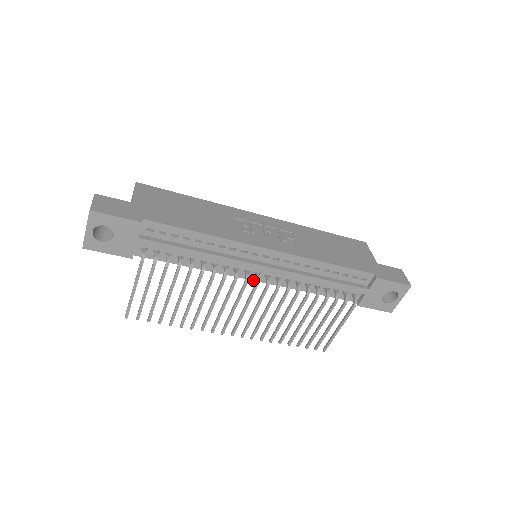
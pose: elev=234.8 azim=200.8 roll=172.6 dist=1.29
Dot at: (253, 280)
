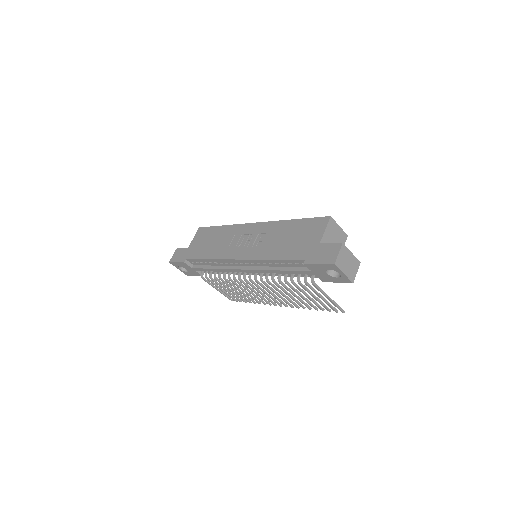
Dot at: occluded
